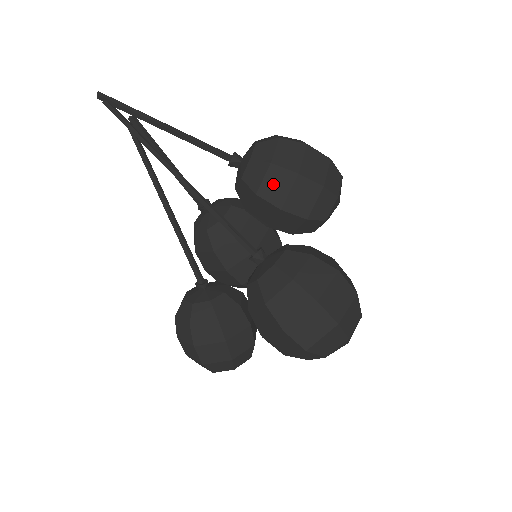
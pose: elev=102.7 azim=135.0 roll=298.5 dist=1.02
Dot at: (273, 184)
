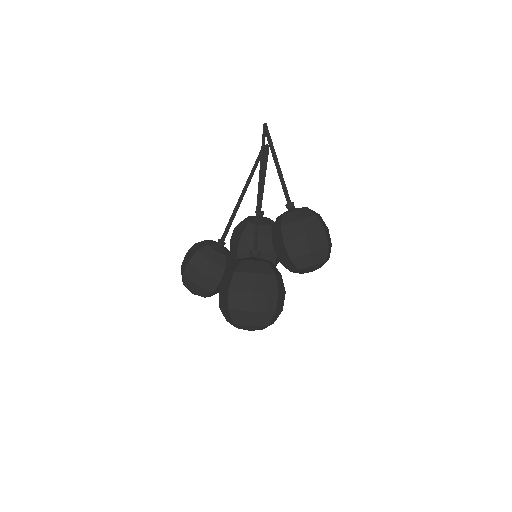
Dot at: (292, 229)
